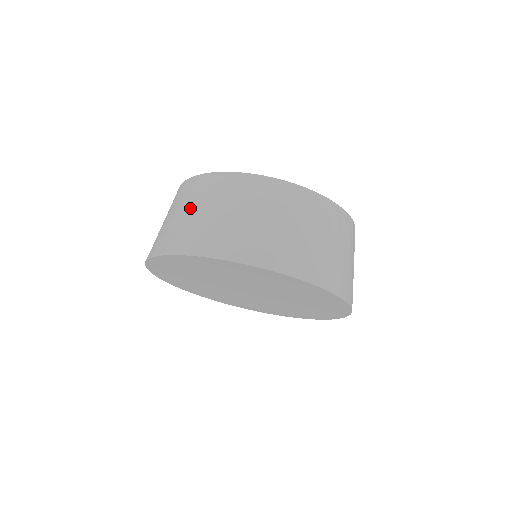
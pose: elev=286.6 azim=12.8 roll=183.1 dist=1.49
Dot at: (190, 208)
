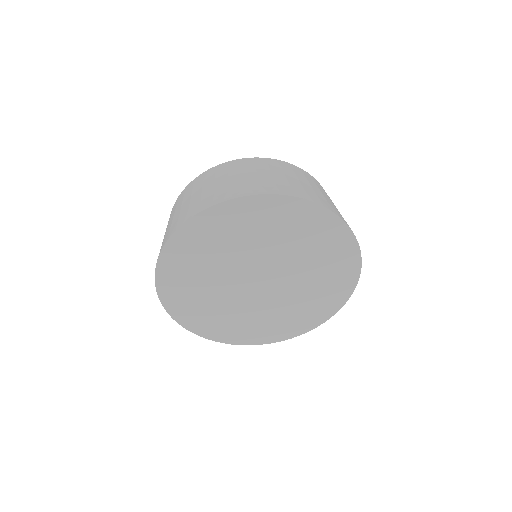
Dot at: (293, 177)
